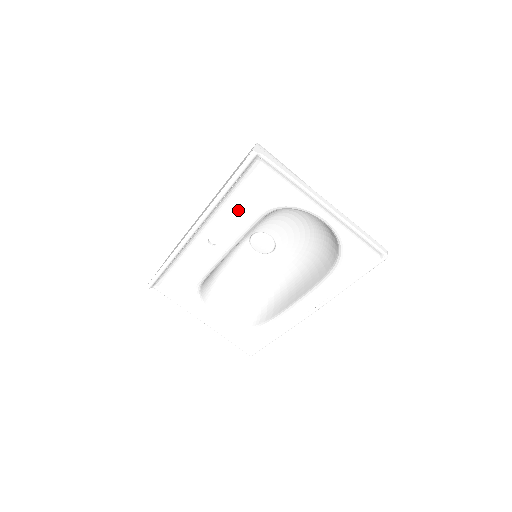
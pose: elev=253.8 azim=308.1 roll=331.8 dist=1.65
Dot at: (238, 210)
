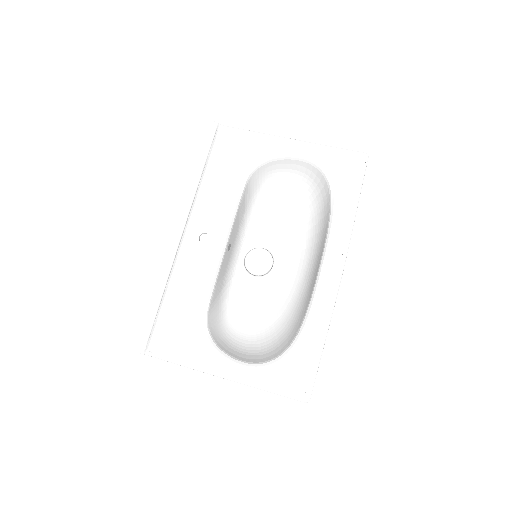
Dot at: (219, 187)
